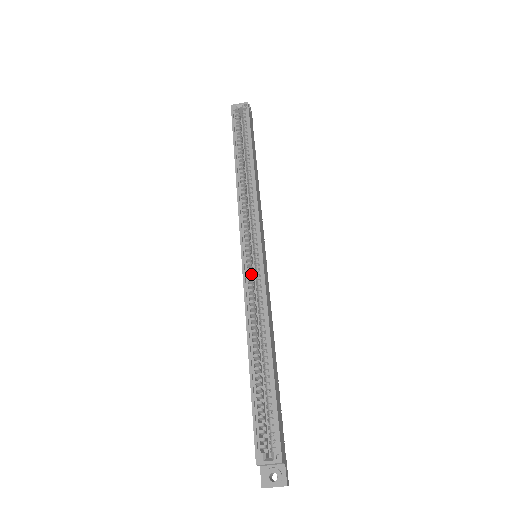
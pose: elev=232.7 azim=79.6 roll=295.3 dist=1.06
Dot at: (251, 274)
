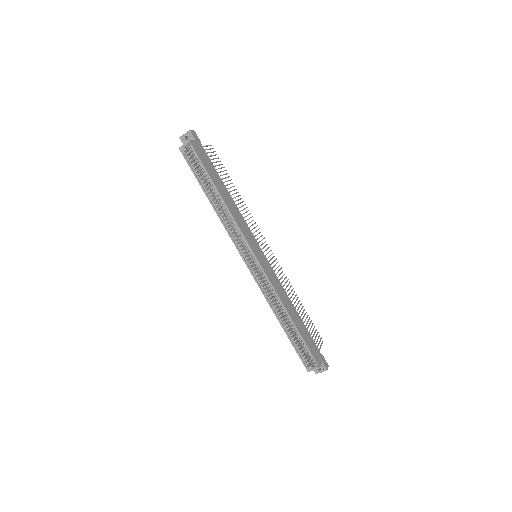
Dot at: (259, 277)
